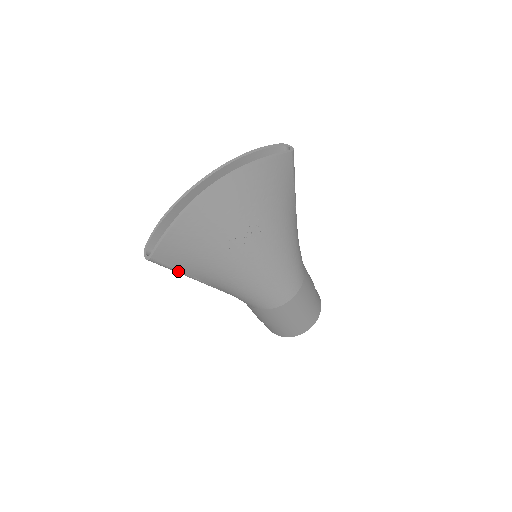
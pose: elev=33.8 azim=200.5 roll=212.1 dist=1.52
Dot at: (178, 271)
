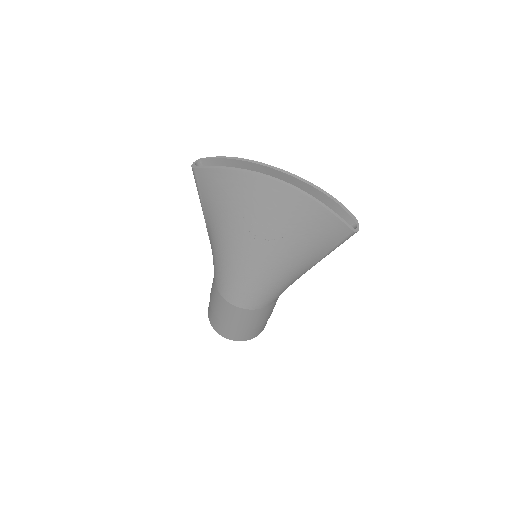
Dot at: (200, 197)
